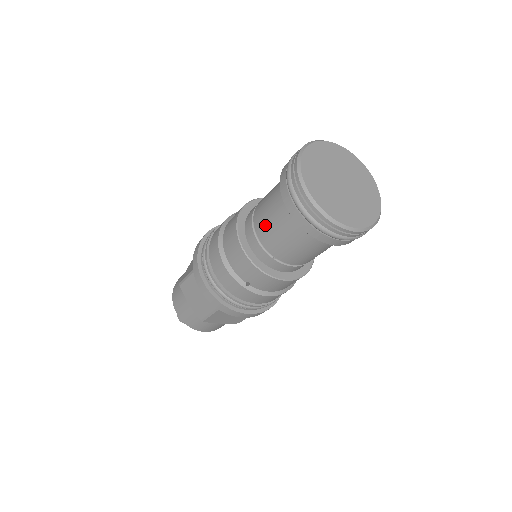
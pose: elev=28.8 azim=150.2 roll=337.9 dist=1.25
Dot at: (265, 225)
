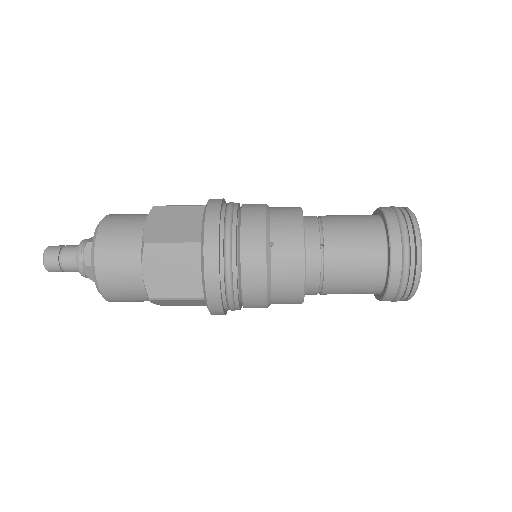
Dot at: (339, 220)
